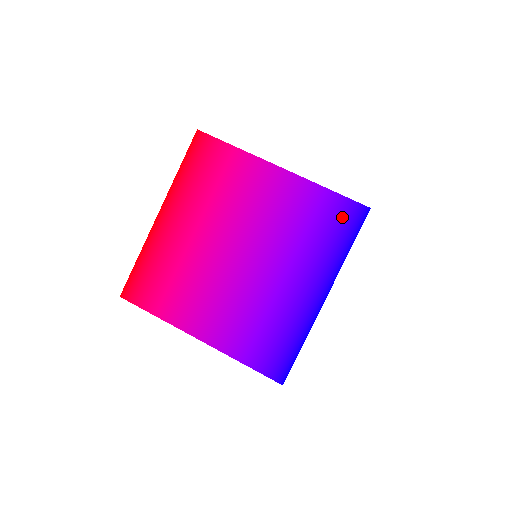
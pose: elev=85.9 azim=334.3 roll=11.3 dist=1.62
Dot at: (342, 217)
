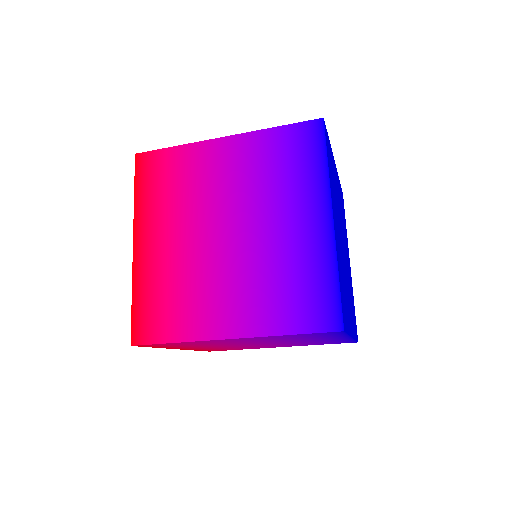
Dot at: (303, 141)
